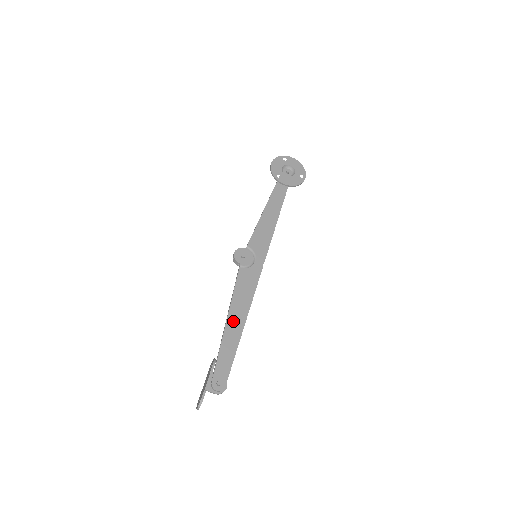
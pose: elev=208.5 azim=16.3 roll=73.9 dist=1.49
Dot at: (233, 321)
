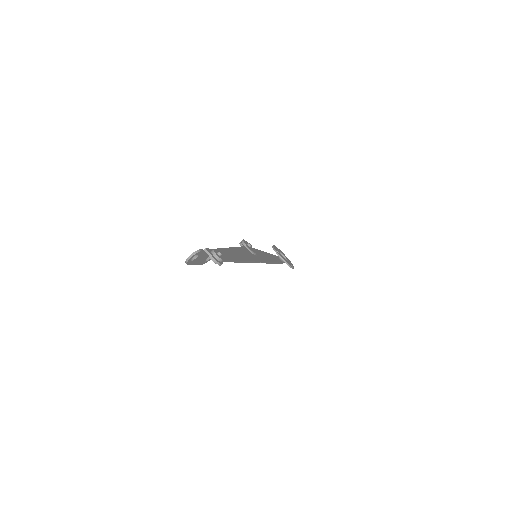
Dot at: (236, 252)
